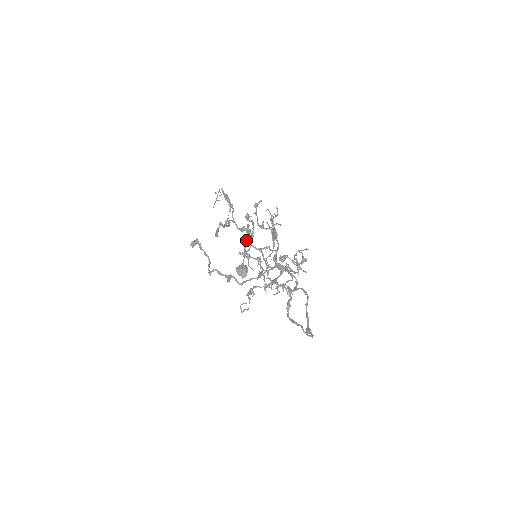
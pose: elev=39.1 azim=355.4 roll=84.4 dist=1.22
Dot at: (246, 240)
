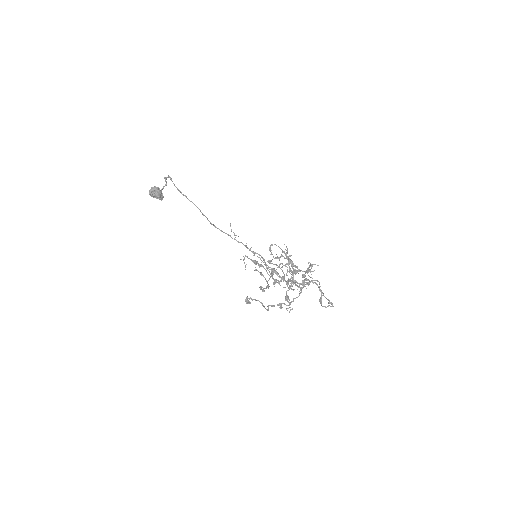
Dot at: (206, 217)
